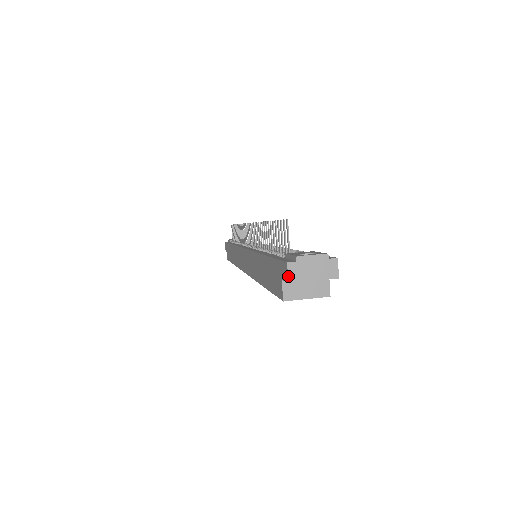
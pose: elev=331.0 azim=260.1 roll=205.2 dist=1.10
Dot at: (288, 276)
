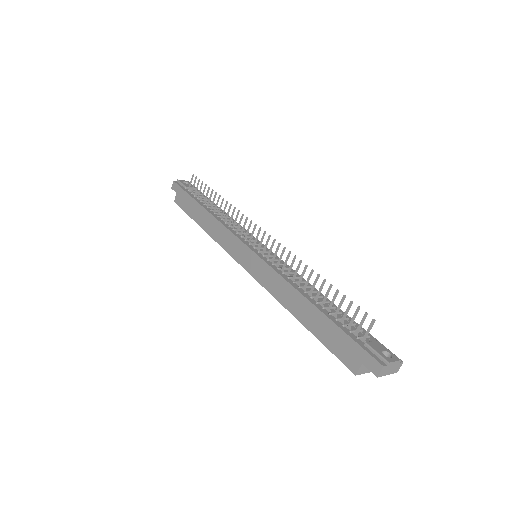
Dot at: (379, 374)
